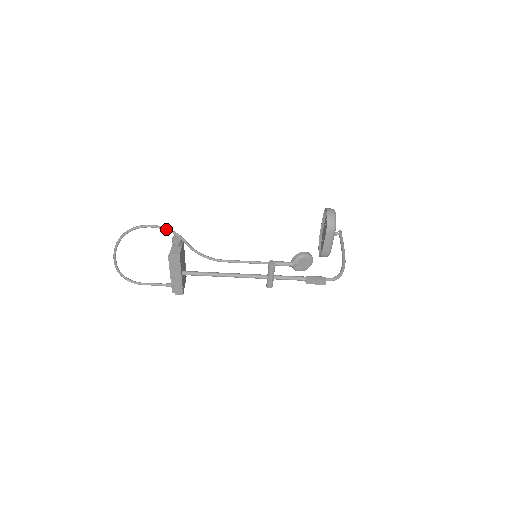
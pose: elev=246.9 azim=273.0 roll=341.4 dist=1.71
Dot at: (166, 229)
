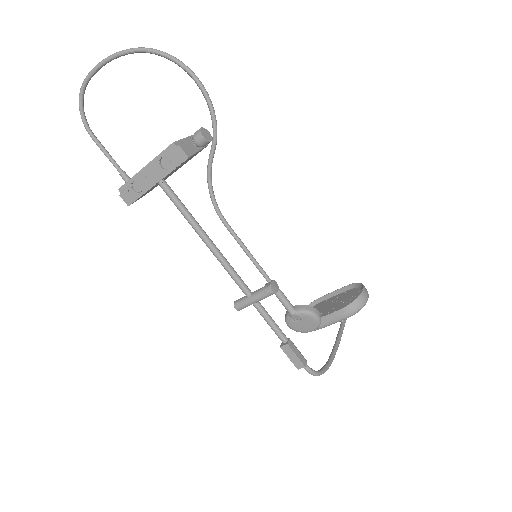
Dot at: (212, 108)
